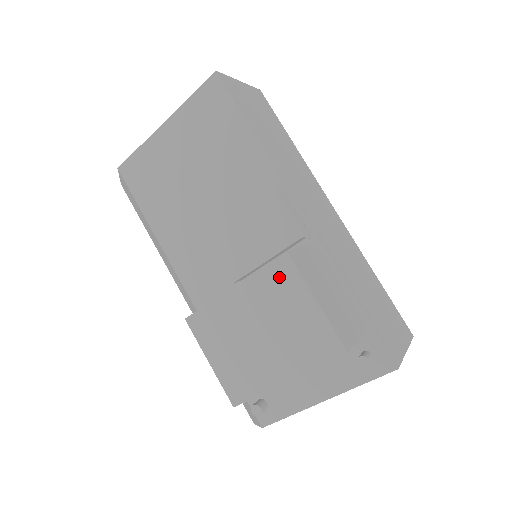
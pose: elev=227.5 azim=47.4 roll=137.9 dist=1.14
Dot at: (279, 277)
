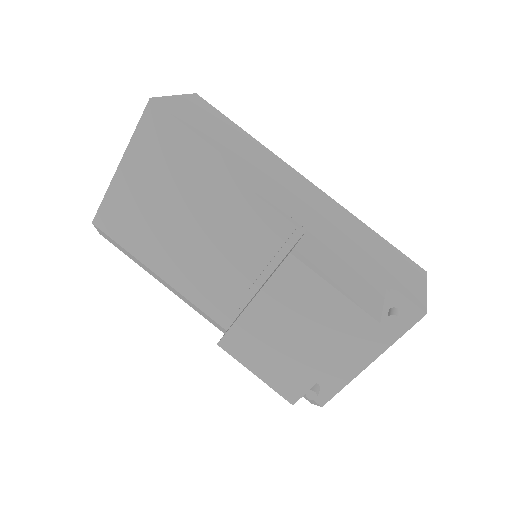
Dot at: (291, 278)
